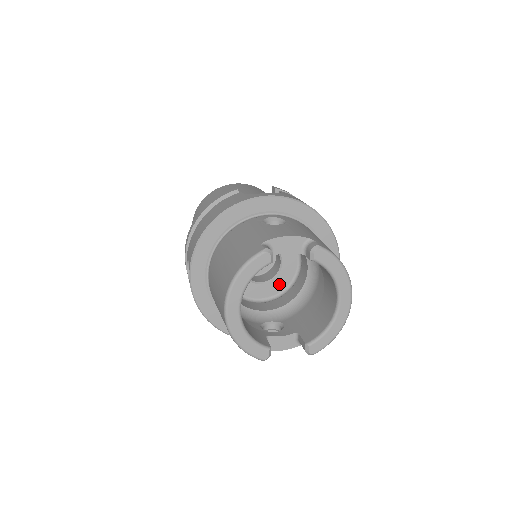
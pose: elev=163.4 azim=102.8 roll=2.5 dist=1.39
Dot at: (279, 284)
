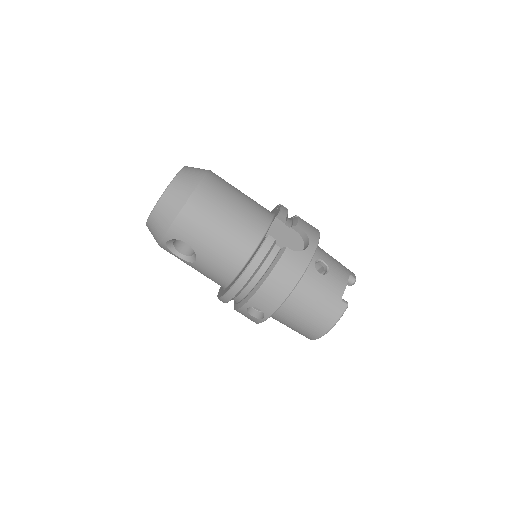
Dot at: occluded
